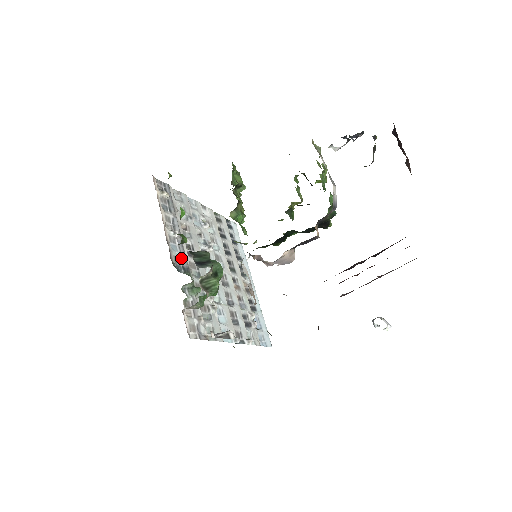
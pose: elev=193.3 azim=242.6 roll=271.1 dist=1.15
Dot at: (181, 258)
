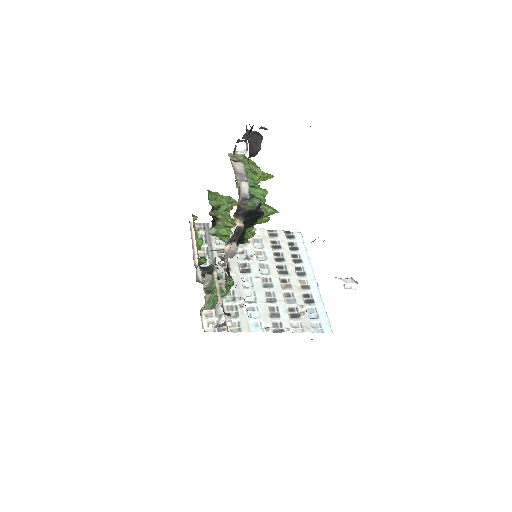
Dot at: occluded
